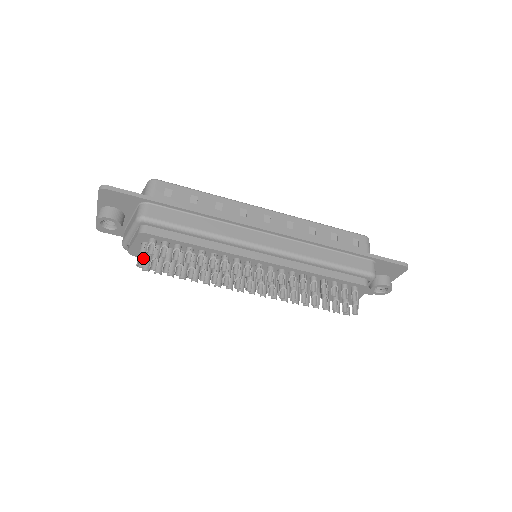
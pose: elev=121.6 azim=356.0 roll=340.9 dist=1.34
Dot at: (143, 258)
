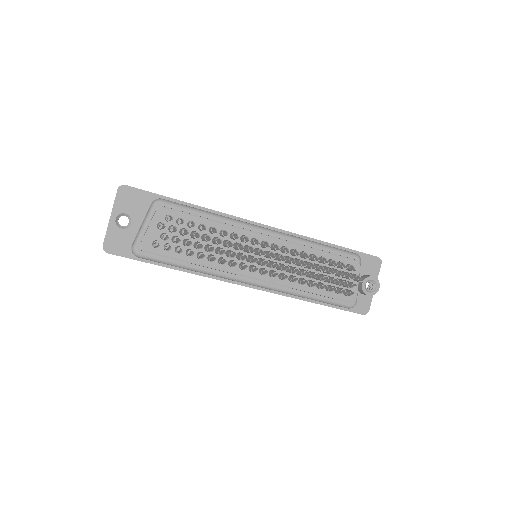
Dot at: (162, 228)
